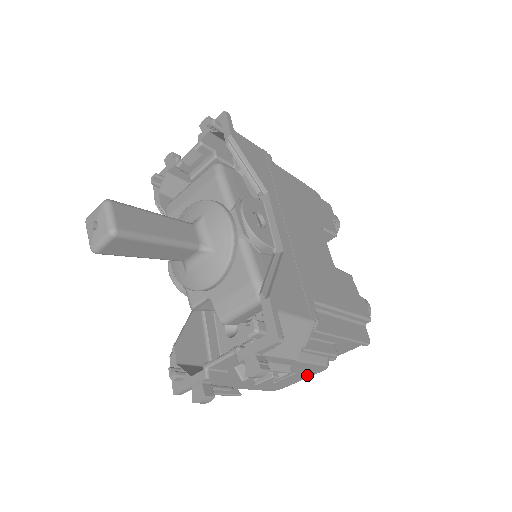
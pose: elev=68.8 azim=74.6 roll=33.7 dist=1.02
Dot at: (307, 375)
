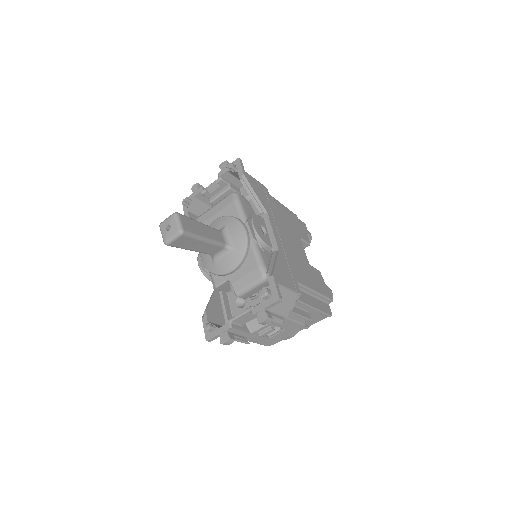
Dot at: (291, 333)
